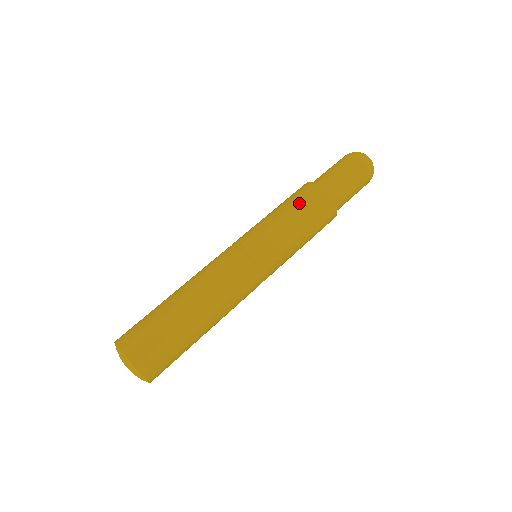
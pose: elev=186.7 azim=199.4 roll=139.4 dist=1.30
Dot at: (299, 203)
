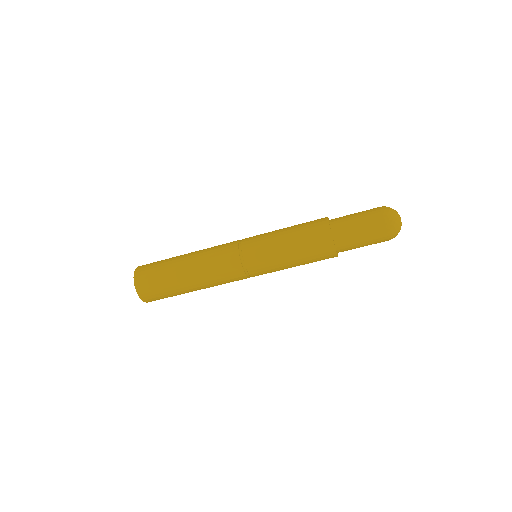
Dot at: (302, 223)
